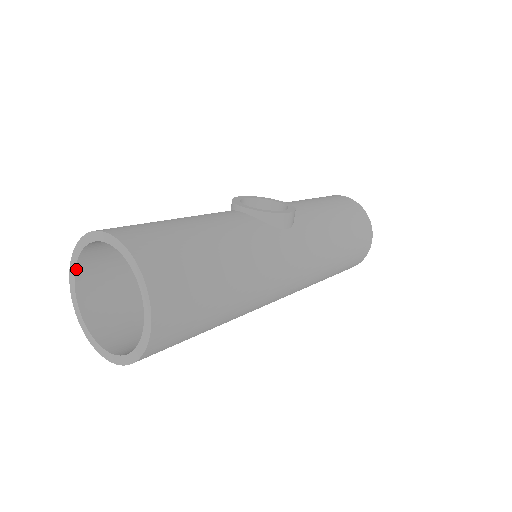
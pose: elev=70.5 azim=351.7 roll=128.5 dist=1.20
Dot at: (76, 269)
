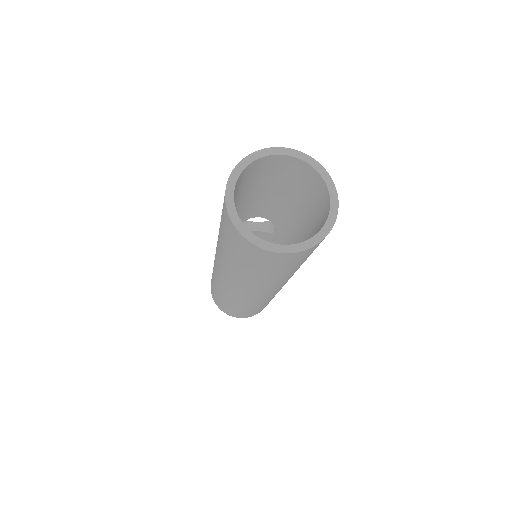
Dot at: (235, 186)
